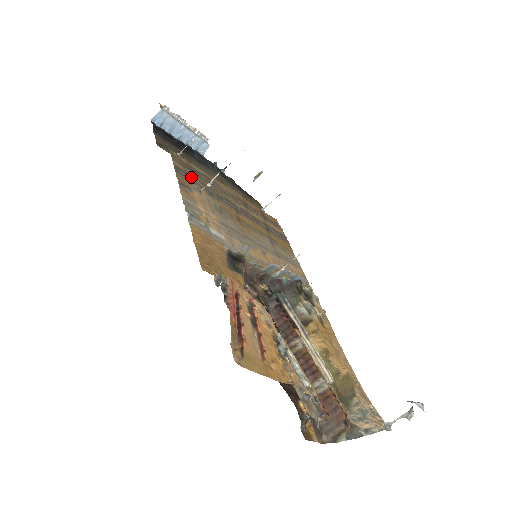
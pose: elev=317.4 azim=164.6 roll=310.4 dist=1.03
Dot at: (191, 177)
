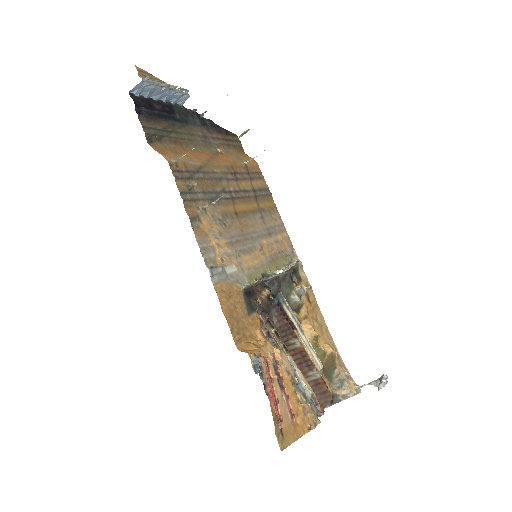
Dot at: (194, 193)
